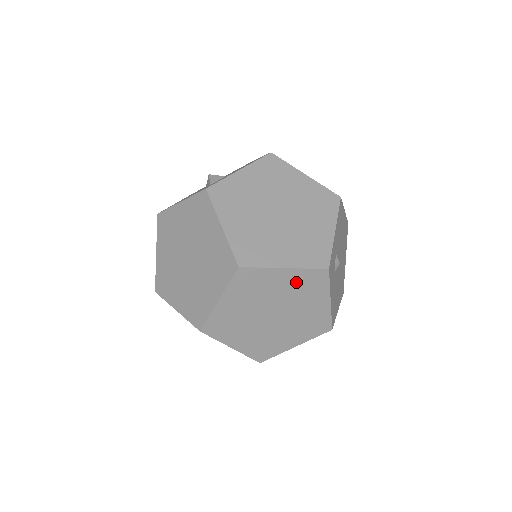
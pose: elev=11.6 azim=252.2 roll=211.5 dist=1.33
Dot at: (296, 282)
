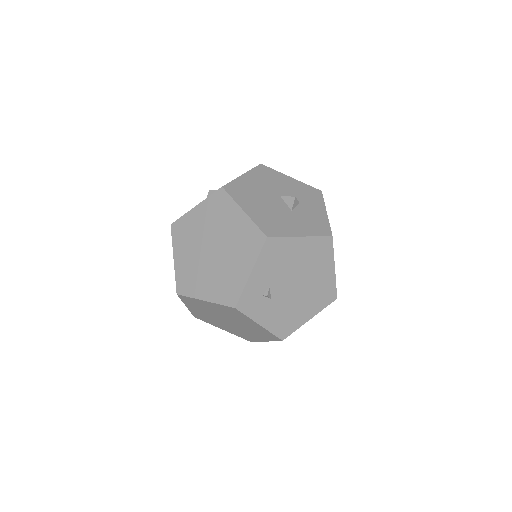
Dot at: (221, 309)
